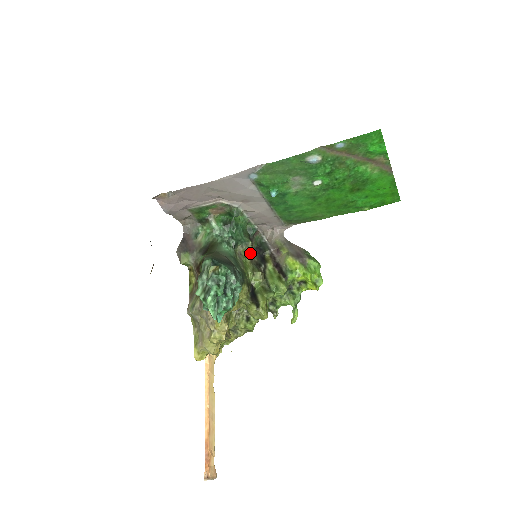
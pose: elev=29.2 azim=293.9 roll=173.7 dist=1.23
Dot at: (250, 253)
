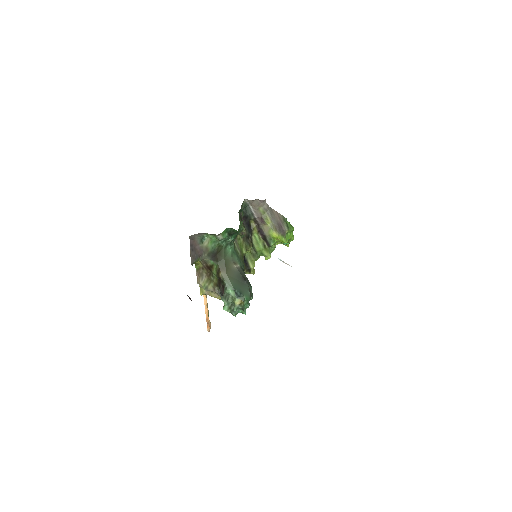
Dot at: occluded
